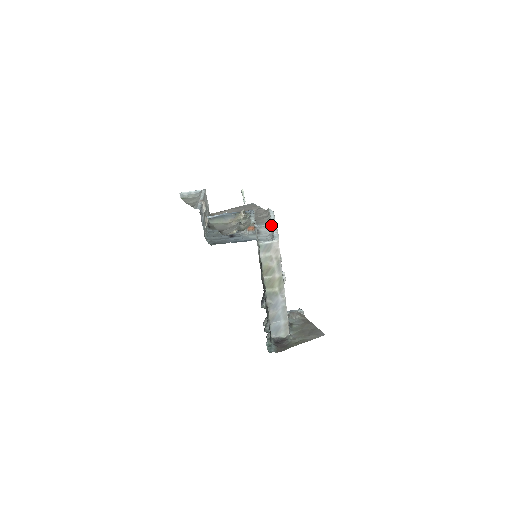
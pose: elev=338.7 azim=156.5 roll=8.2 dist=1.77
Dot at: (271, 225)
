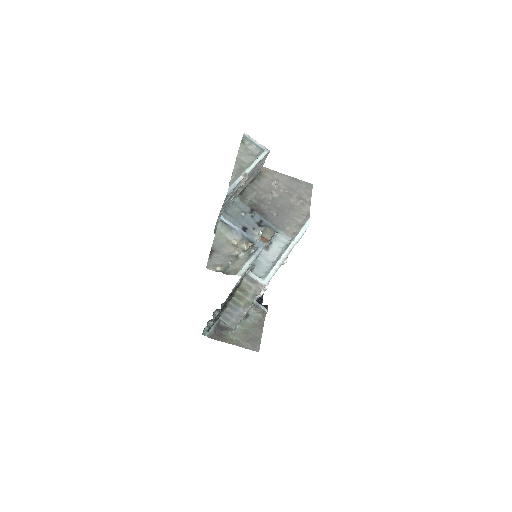
Dot at: (284, 251)
